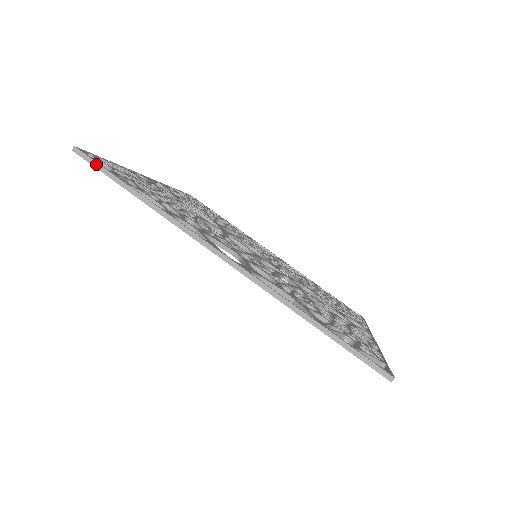
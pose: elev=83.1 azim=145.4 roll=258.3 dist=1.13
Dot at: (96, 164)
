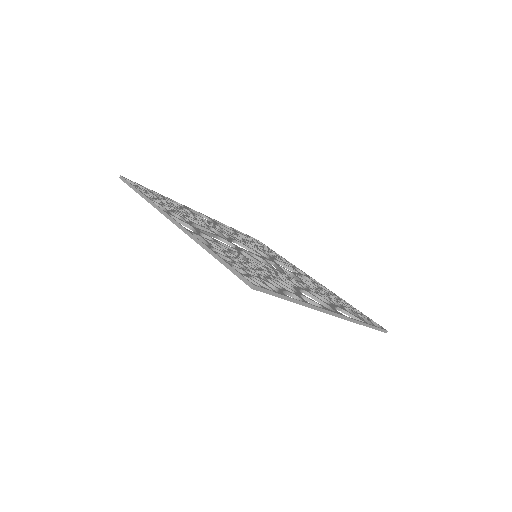
Dot at: (269, 292)
